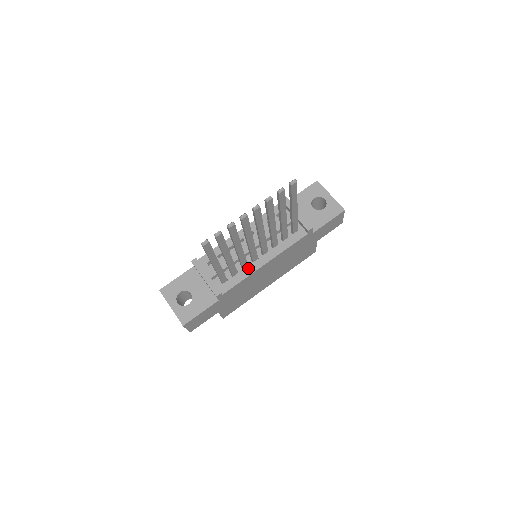
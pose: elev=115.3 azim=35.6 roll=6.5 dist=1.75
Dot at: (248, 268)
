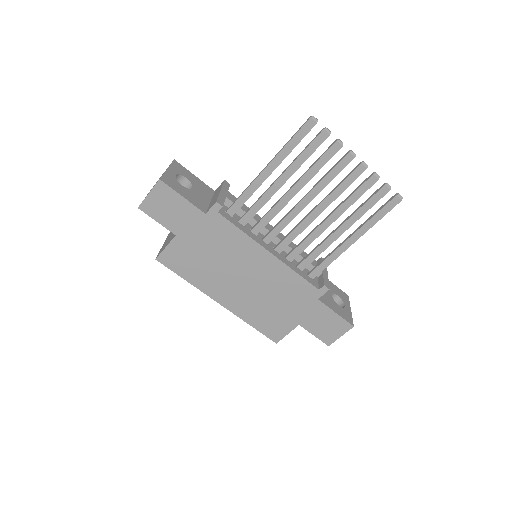
Dot at: (255, 235)
